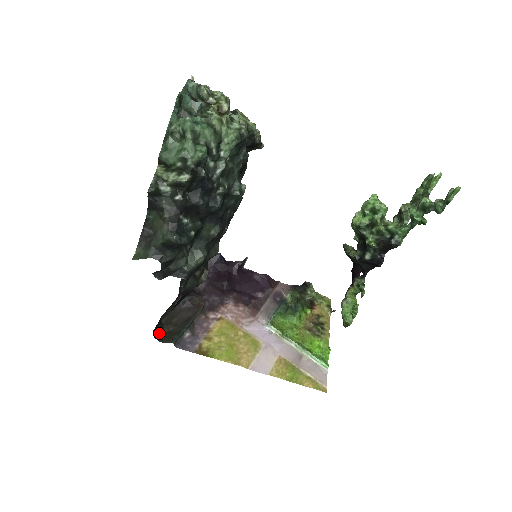
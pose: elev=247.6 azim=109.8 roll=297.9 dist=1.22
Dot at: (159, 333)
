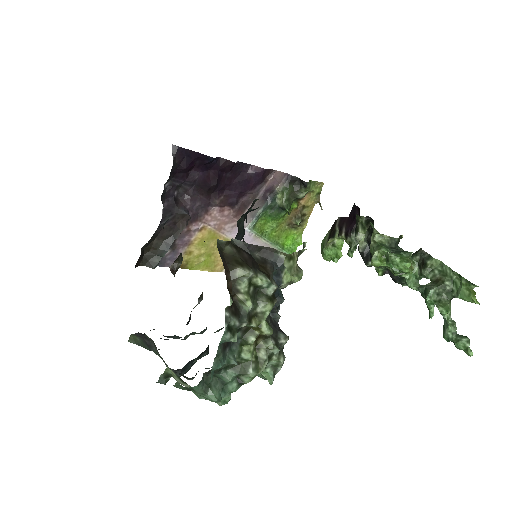
Dot at: (140, 259)
